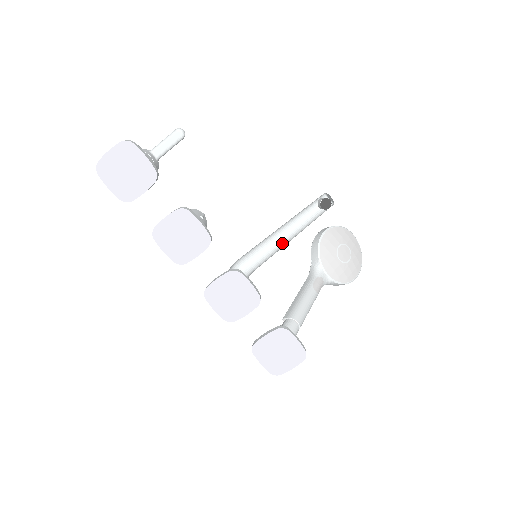
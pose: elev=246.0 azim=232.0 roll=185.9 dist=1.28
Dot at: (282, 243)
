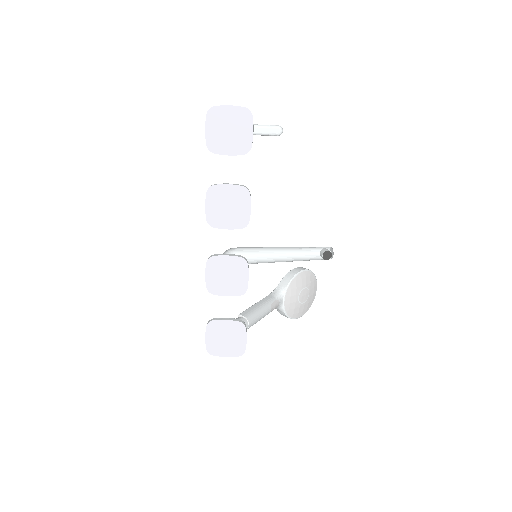
Dot at: (276, 259)
